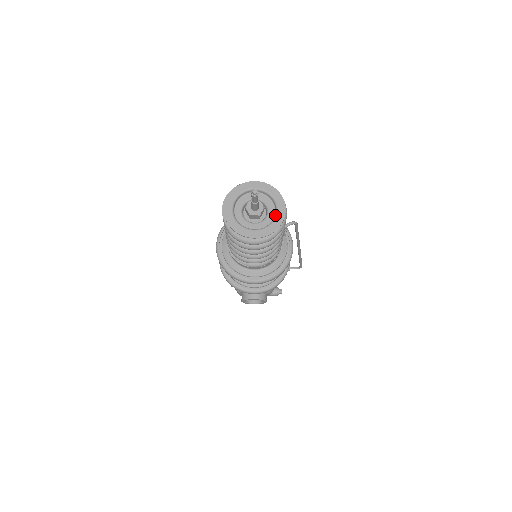
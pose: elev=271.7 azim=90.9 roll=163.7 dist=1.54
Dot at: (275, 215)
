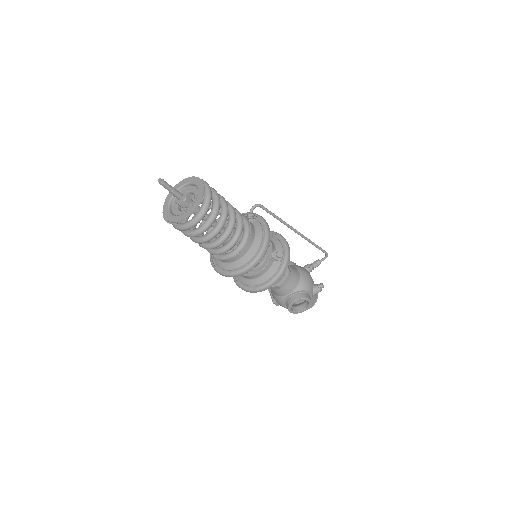
Dot at: (197, 193)
